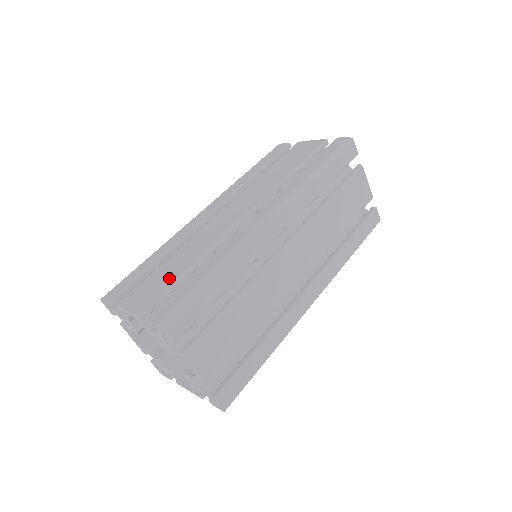
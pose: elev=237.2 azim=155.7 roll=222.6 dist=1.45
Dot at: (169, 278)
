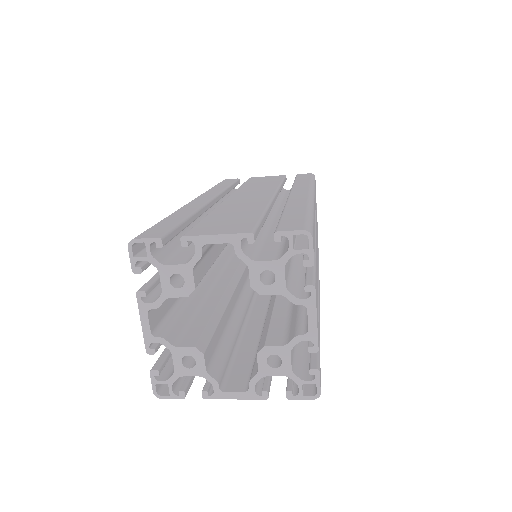
Dot at: (246, 217)
